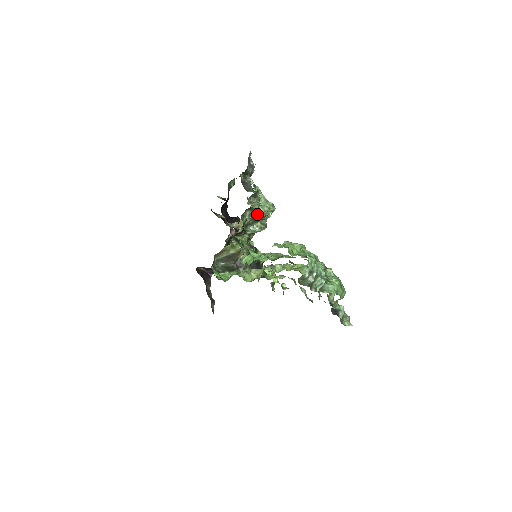
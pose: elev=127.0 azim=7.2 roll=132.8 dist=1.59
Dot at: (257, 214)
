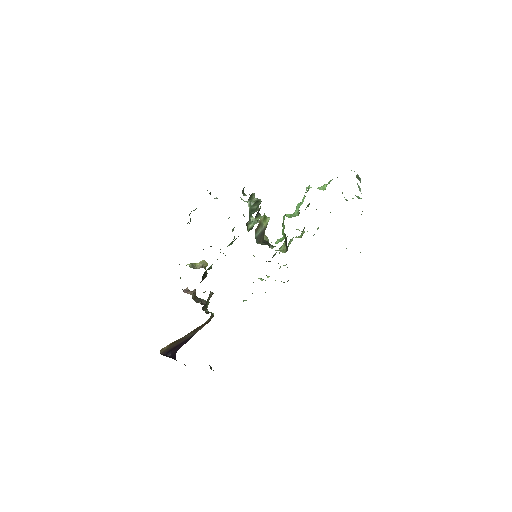
Dot at: (258, 199)
